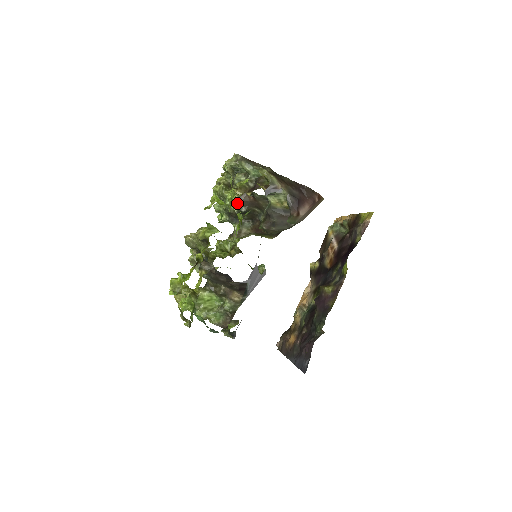
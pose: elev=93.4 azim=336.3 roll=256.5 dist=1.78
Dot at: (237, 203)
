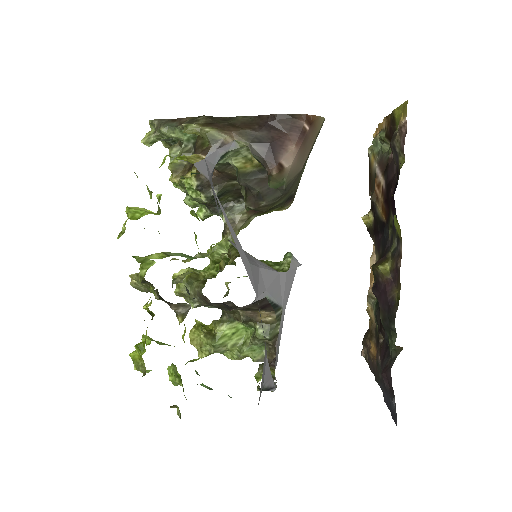
Dot at: (199, 188)
